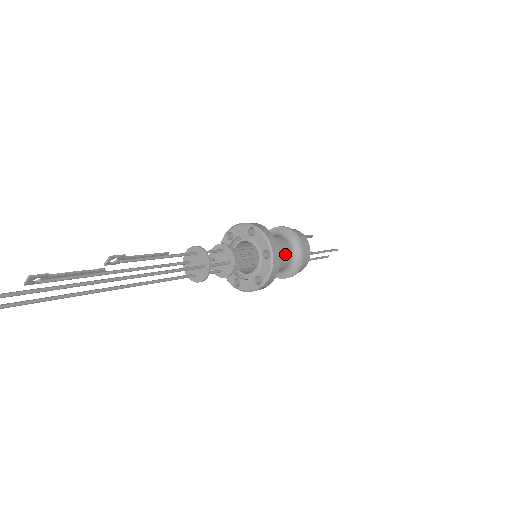
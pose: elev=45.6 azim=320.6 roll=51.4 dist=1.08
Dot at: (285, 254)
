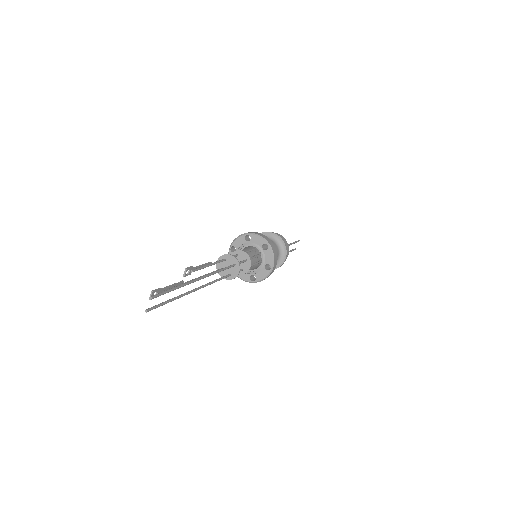
Dot at: occluded
